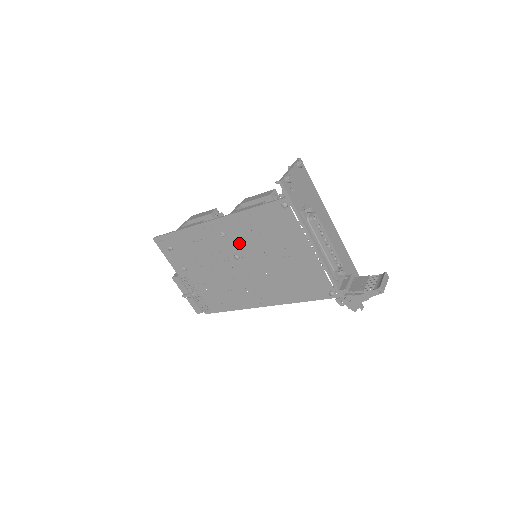
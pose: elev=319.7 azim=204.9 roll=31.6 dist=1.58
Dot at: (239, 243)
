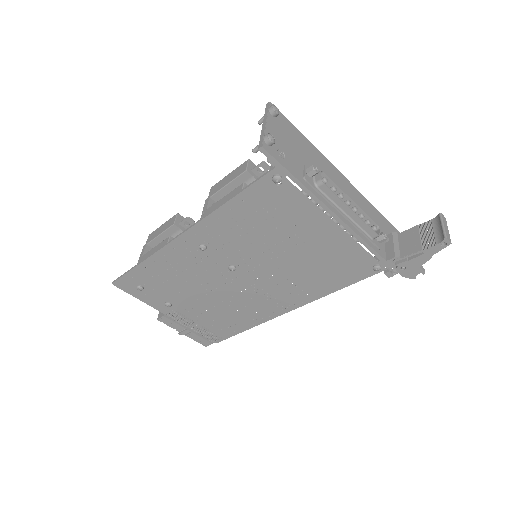
Dot at: (229, 250)
